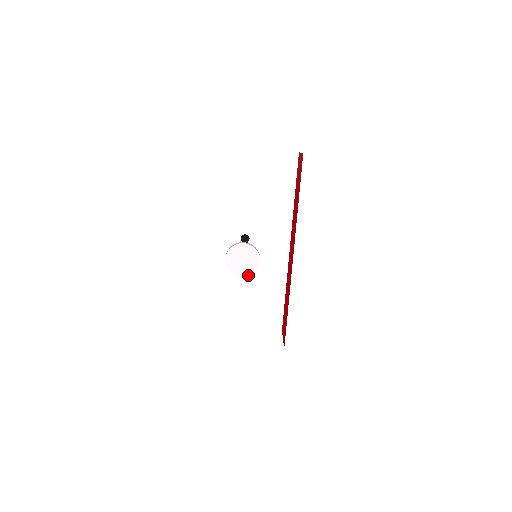
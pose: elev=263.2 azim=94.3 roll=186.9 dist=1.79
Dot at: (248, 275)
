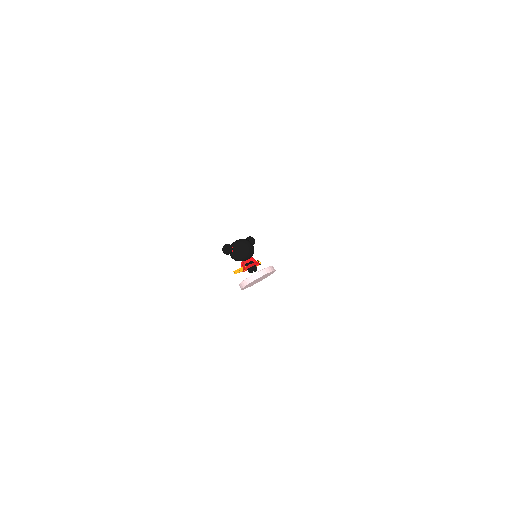
Dot at: occluded
